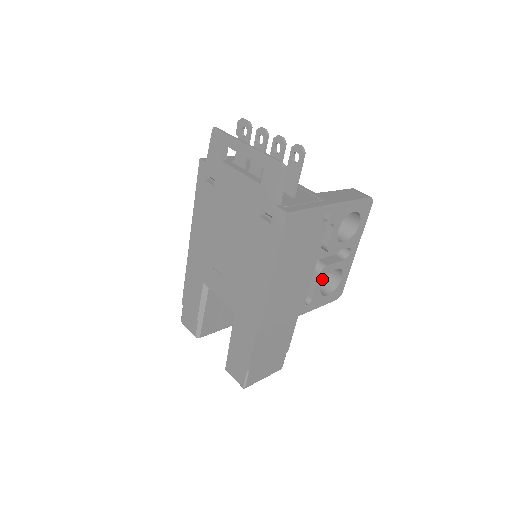
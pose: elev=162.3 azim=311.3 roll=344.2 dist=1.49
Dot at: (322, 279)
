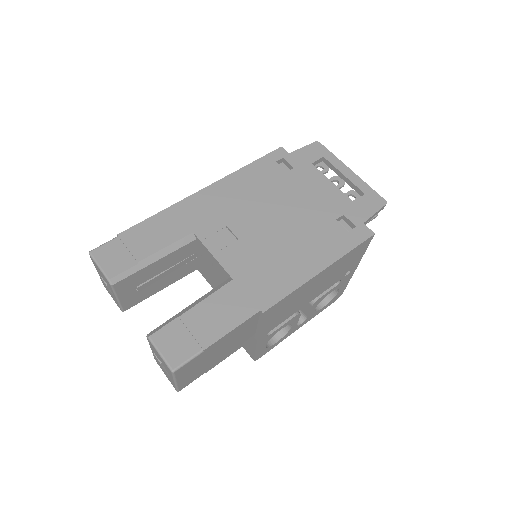
Dot at: (288, 323)
